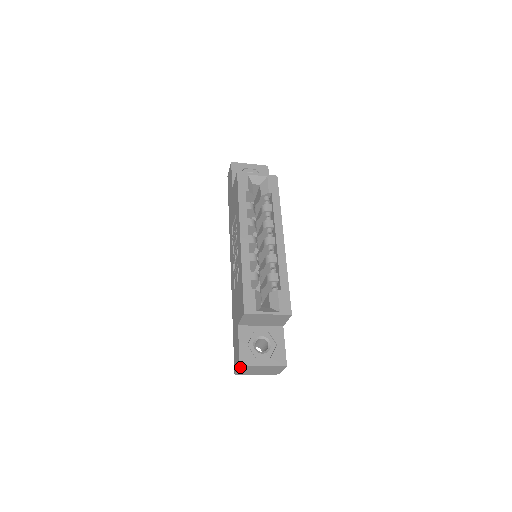
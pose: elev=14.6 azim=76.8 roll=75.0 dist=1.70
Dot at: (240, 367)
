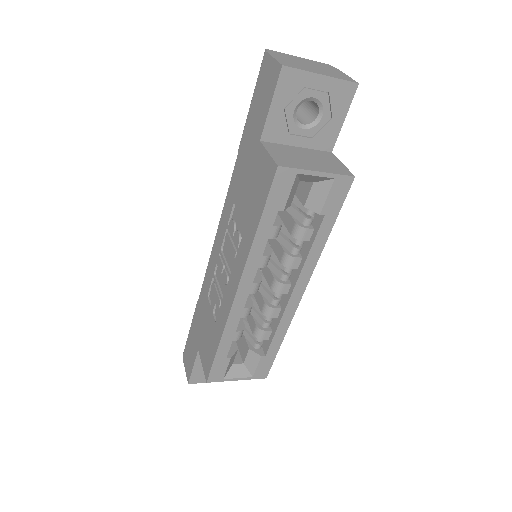
Dot at: occluded
